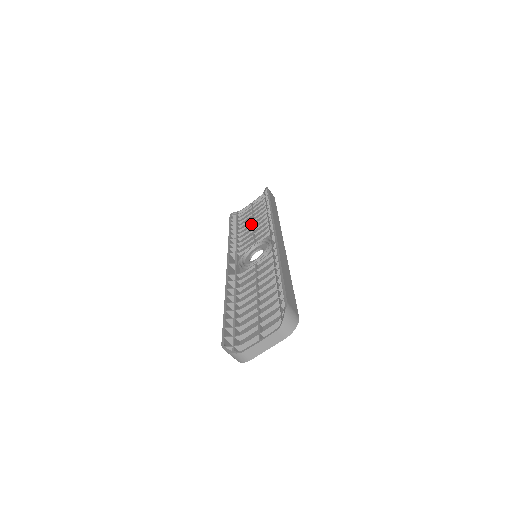
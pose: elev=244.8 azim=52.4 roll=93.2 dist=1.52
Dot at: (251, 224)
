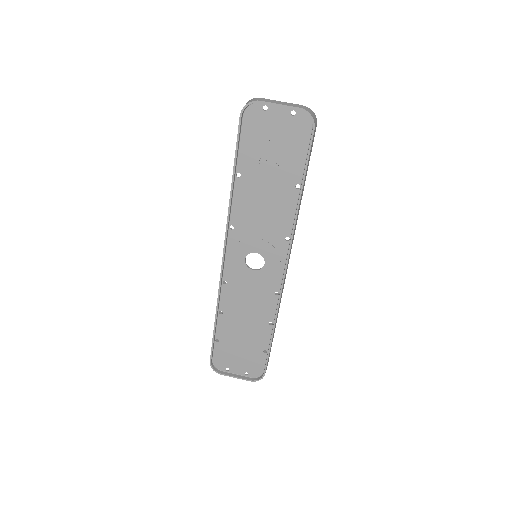
Dot at: (241, 328)
